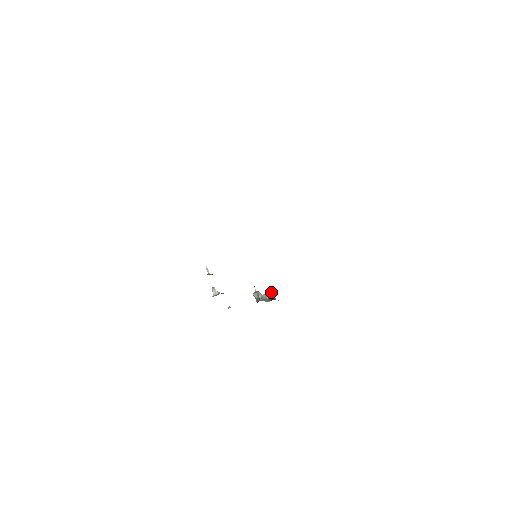
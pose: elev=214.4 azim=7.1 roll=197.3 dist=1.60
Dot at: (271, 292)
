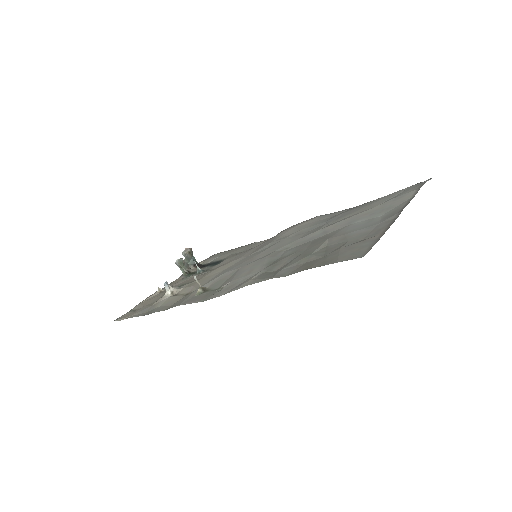
Dot at: (192, 255)
